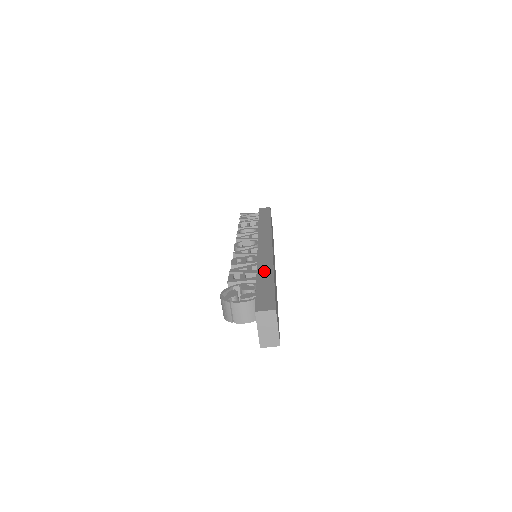
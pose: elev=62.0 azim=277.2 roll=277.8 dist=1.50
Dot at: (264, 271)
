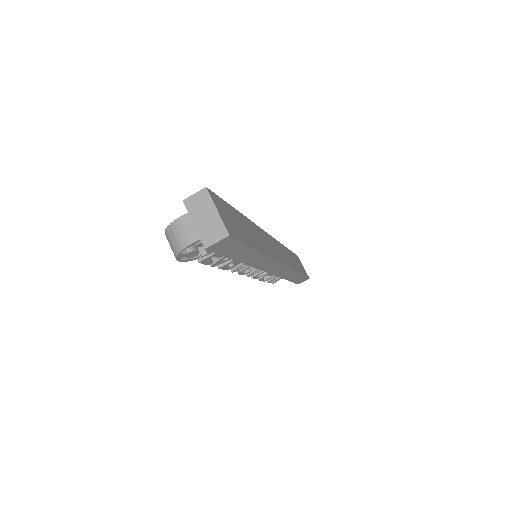
Dot at: occluded
